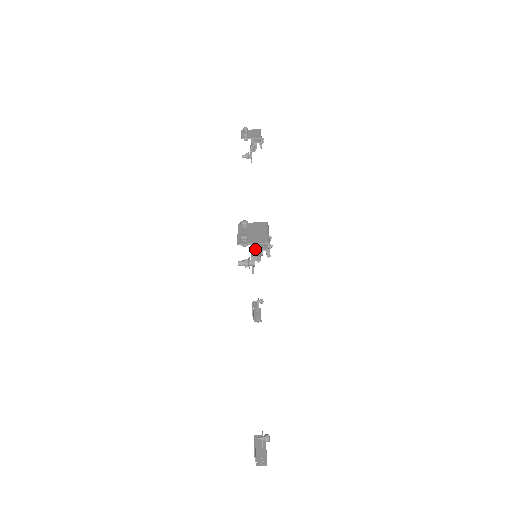
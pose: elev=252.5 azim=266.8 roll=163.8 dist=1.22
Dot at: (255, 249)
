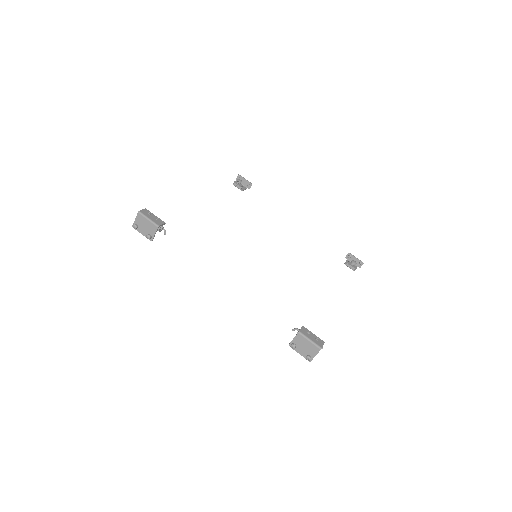
Dot at: occluded
